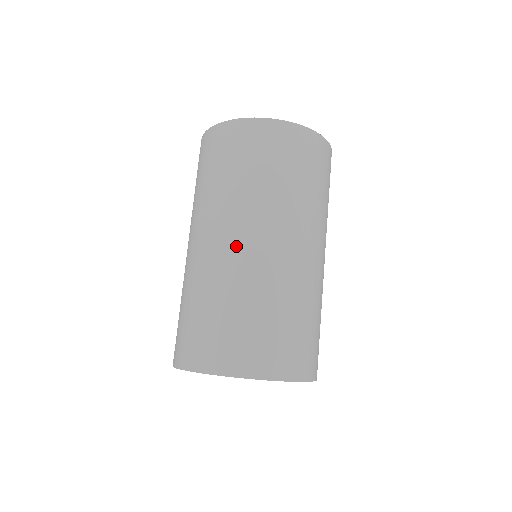
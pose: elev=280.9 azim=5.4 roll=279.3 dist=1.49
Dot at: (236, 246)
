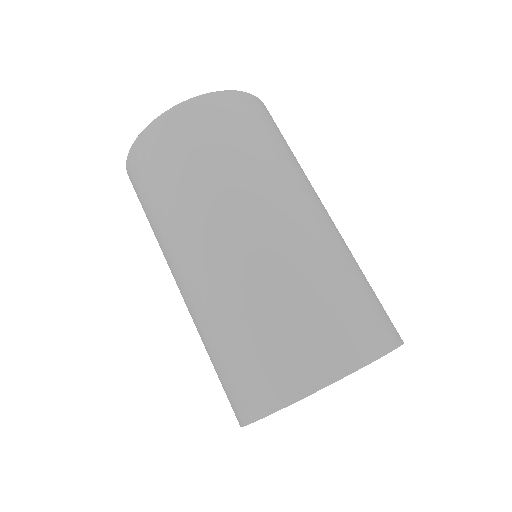
Dot at: (318, 215)
